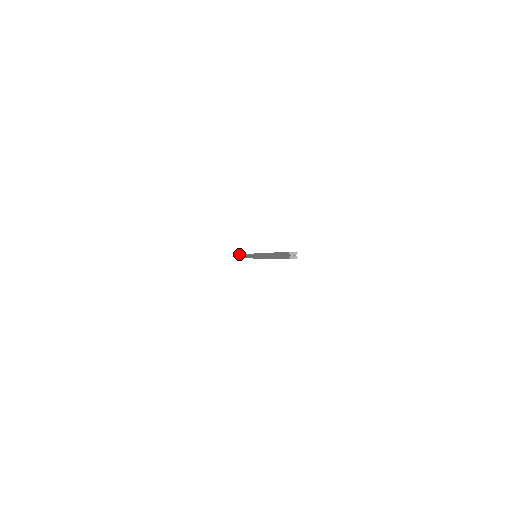
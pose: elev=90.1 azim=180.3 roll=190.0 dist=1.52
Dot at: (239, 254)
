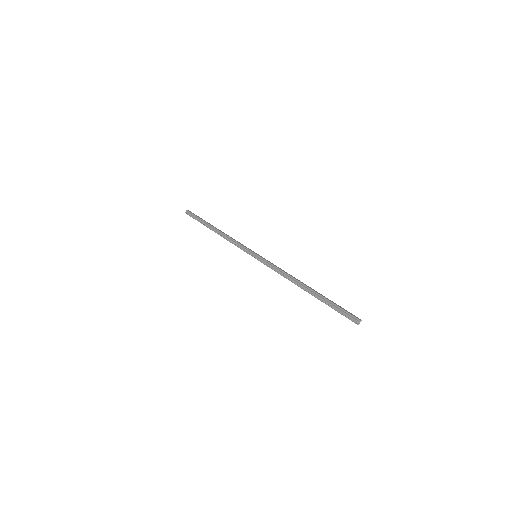
Dot at: (205, 221)
